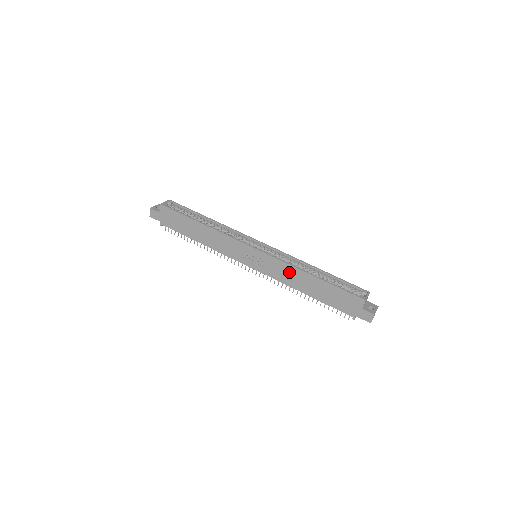
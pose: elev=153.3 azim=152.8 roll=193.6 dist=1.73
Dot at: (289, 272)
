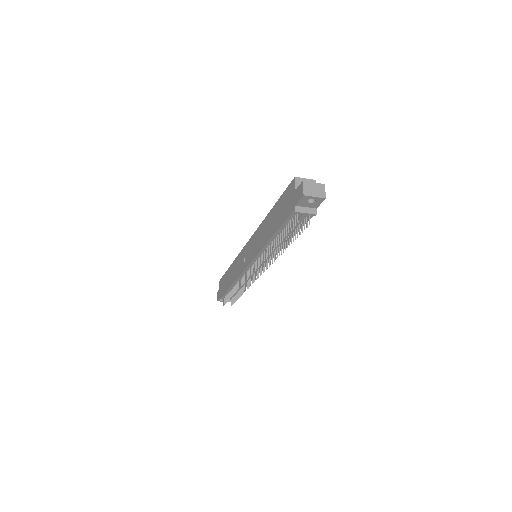
Dot at: (261, 233)
